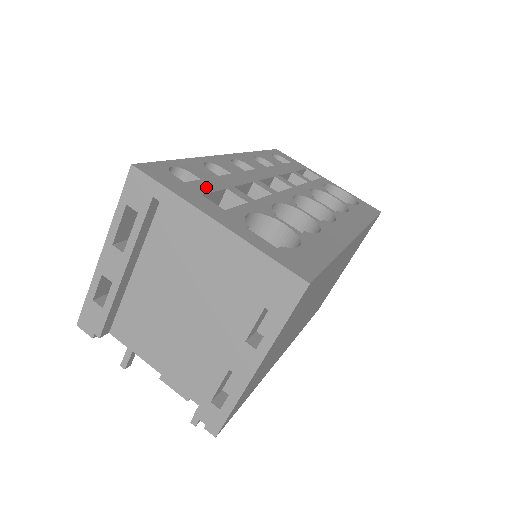
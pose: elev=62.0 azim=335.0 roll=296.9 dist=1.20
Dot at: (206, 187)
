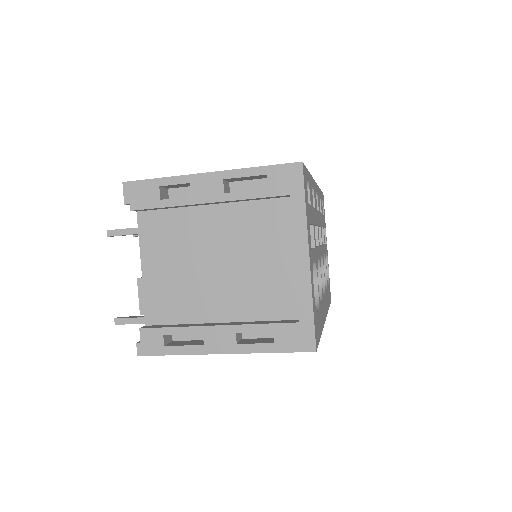
Dot at: (311, 216)
